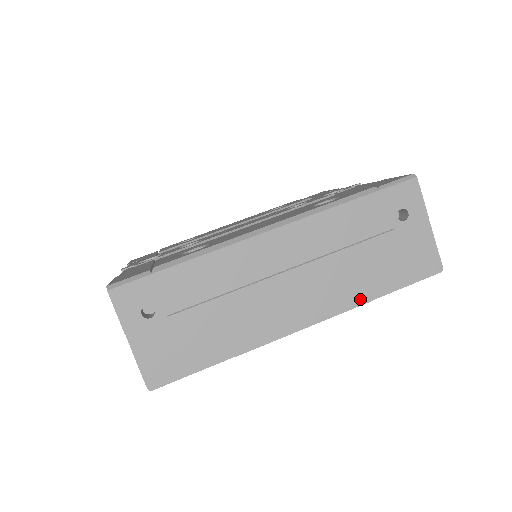
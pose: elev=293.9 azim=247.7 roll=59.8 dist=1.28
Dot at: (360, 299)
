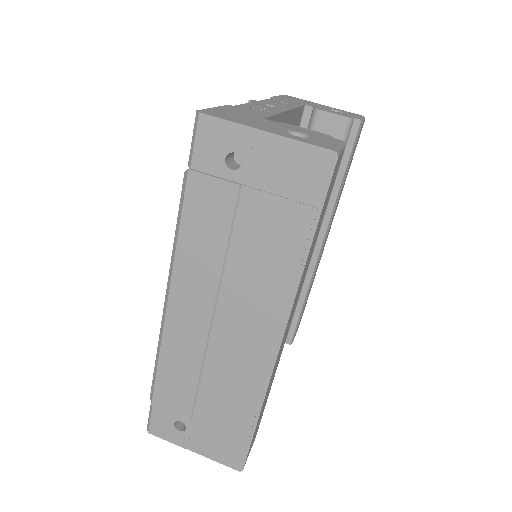
Dot at: (293, 275)
